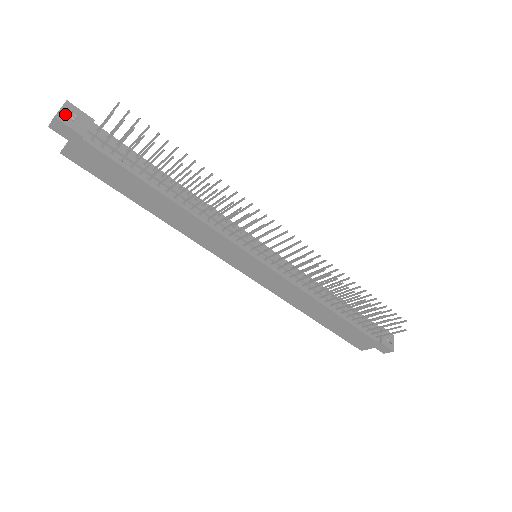
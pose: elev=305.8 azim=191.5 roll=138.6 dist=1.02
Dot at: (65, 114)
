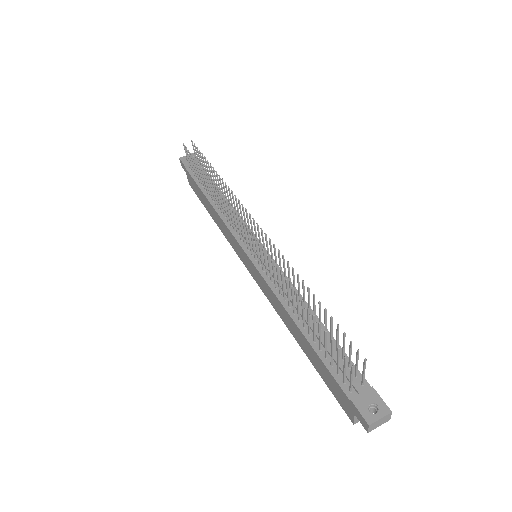
Dot at: (186, 158)
